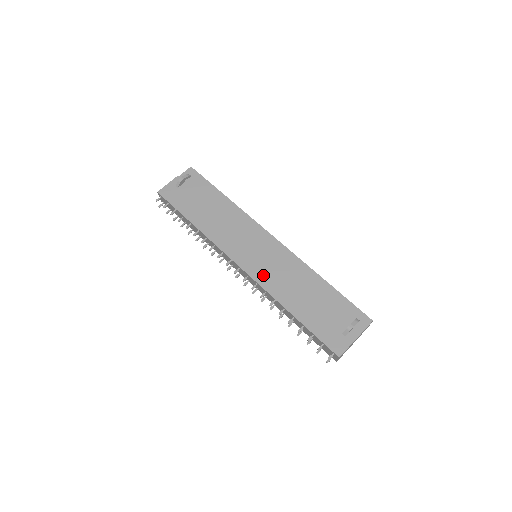
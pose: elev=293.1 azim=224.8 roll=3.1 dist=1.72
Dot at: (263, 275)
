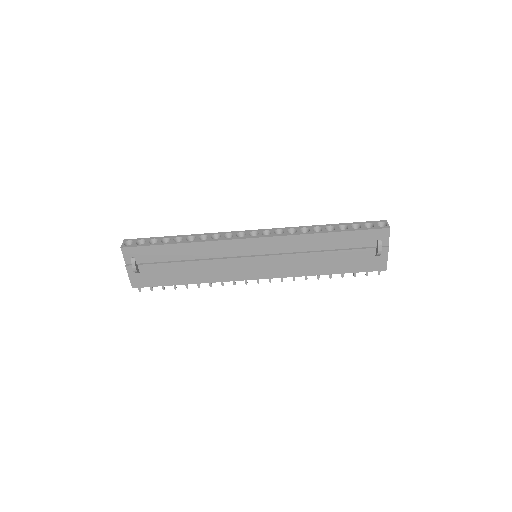
Dot at: (280, 270)
